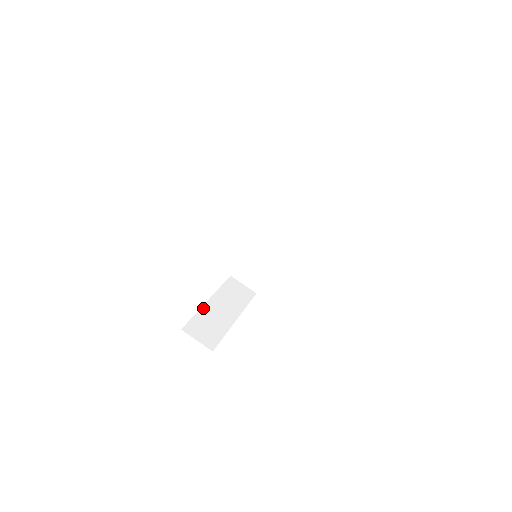
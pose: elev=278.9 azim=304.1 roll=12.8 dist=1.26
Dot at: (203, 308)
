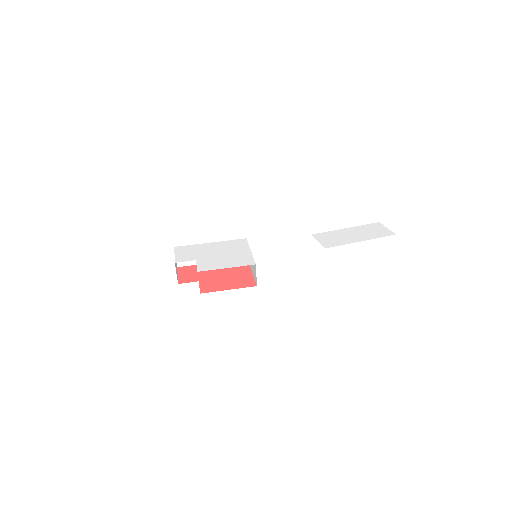
Dot at: (201, 245)
